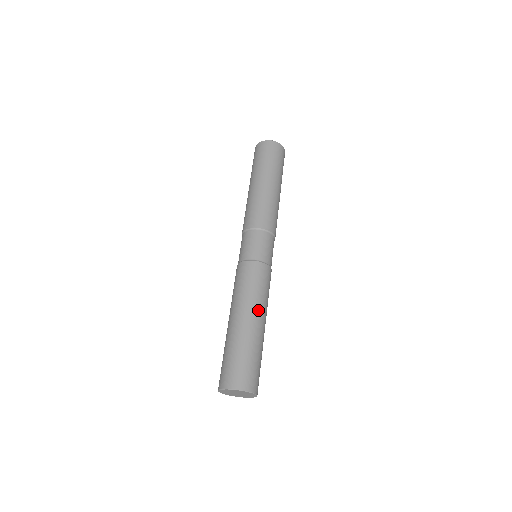
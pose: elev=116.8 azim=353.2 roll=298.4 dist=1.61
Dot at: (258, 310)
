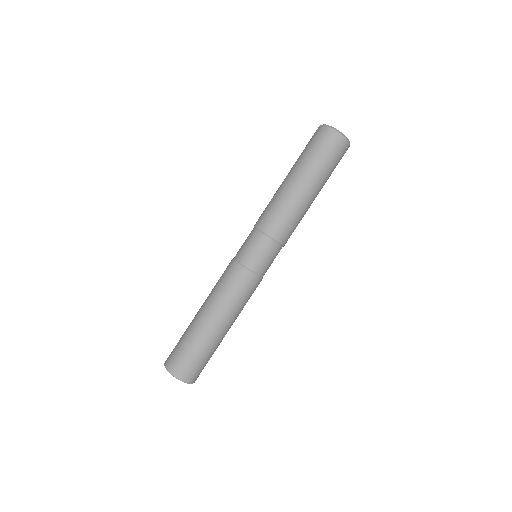
Dot at: (217, 312)
